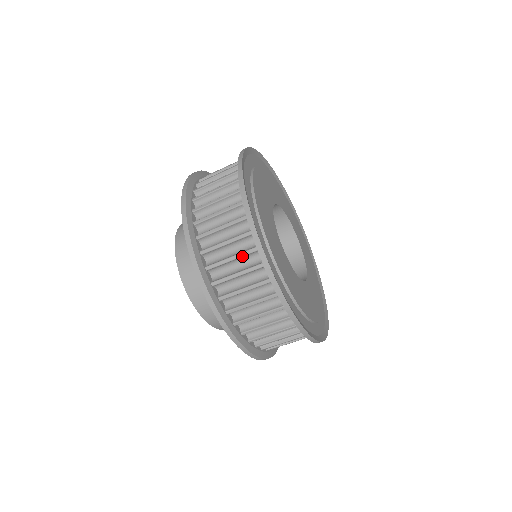
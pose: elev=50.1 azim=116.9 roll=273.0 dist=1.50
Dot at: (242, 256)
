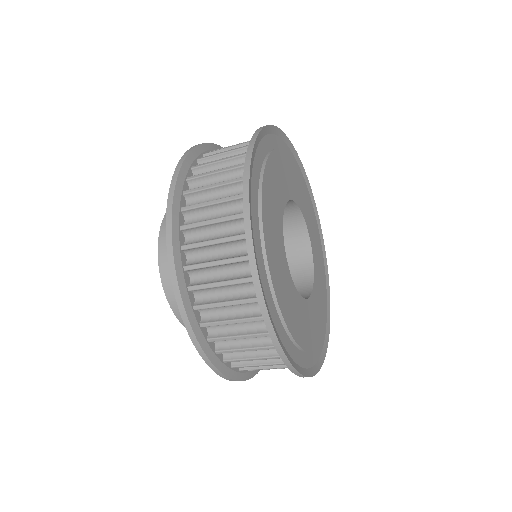
Dot at: occluded
